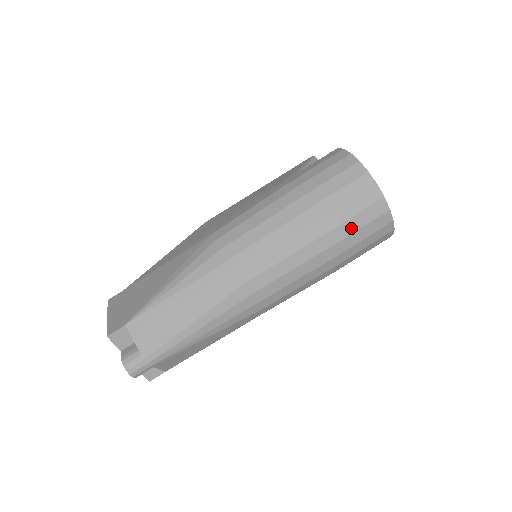
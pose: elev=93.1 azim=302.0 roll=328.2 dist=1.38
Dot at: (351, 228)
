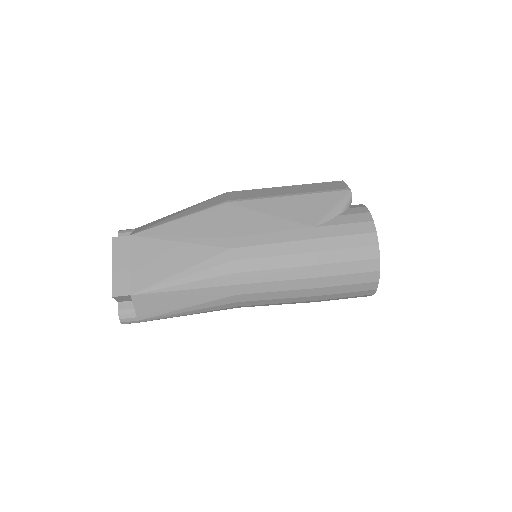
Dot at: (339, 296)
